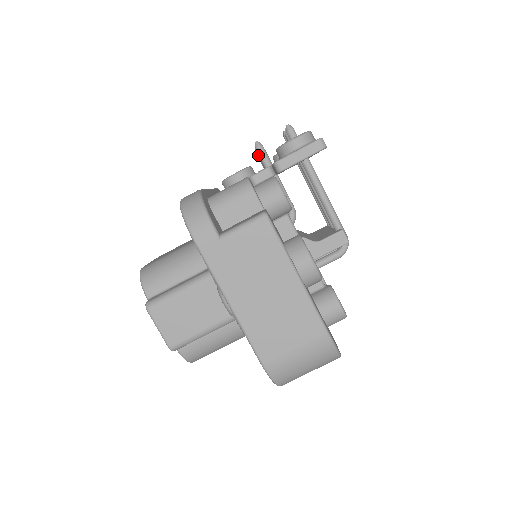
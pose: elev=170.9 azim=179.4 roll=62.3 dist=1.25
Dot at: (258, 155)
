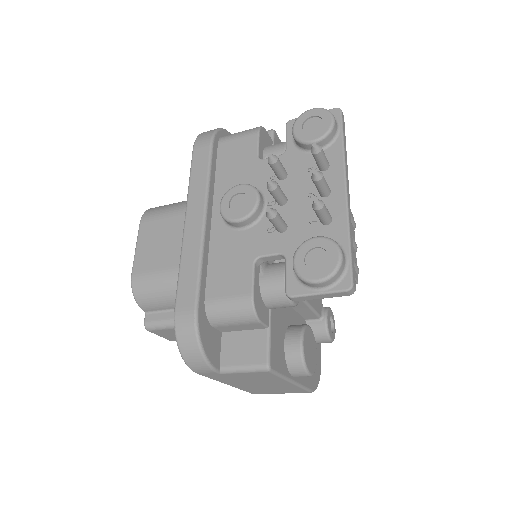
Dot at: (269, 220)
